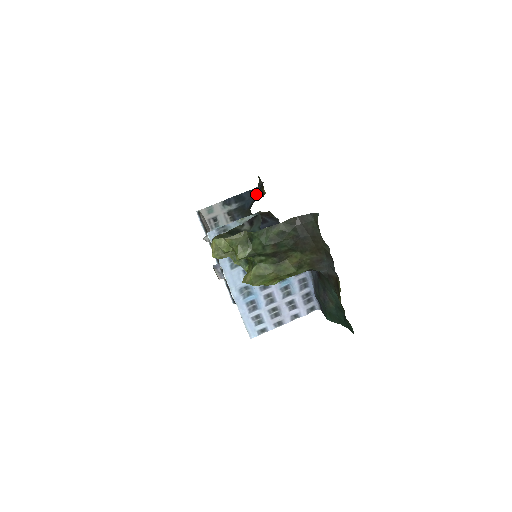
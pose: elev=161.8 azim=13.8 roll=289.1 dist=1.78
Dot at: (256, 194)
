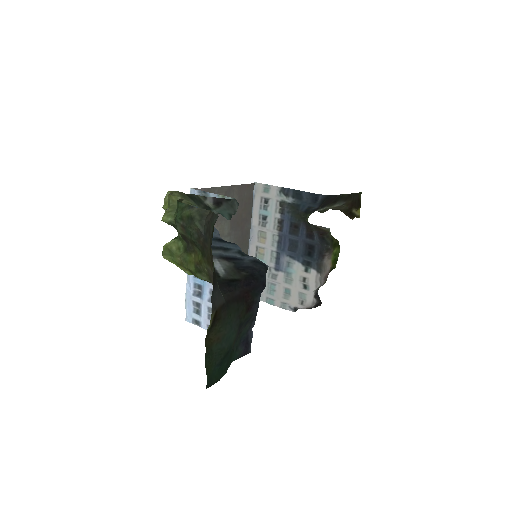
Dot at: (315, 201)
